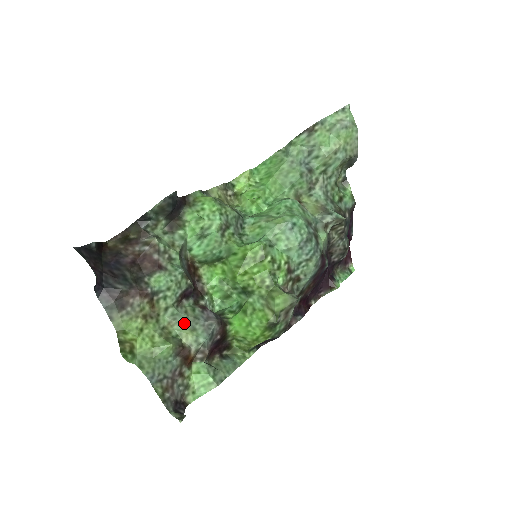
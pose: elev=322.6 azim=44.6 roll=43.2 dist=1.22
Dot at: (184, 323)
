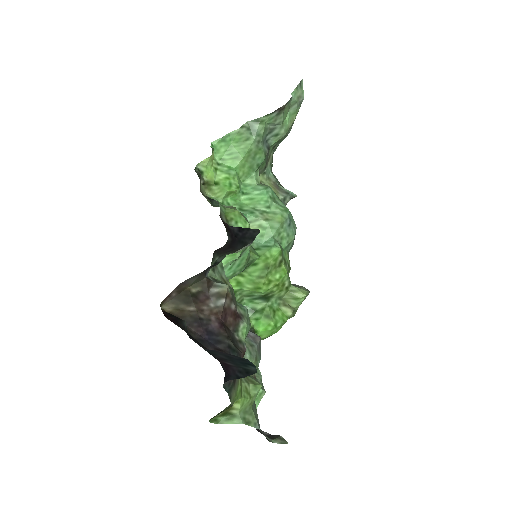
Dot at: (251, 357)
